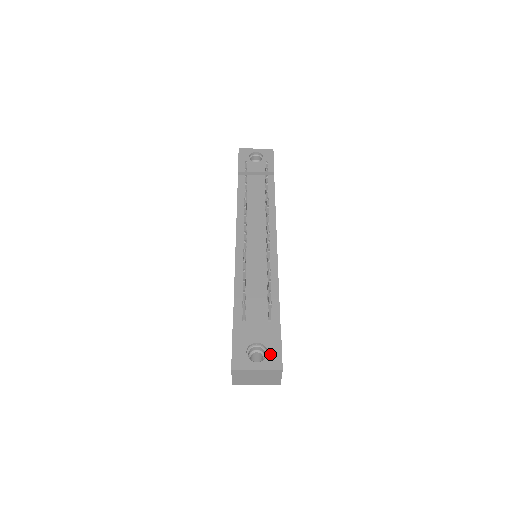
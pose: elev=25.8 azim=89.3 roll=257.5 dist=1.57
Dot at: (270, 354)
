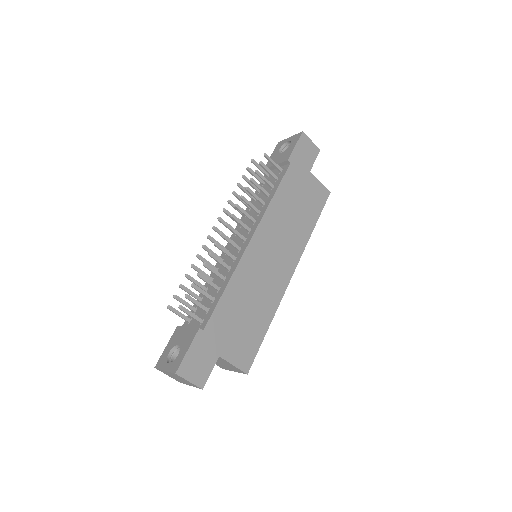
Dot at: (178, 357)
